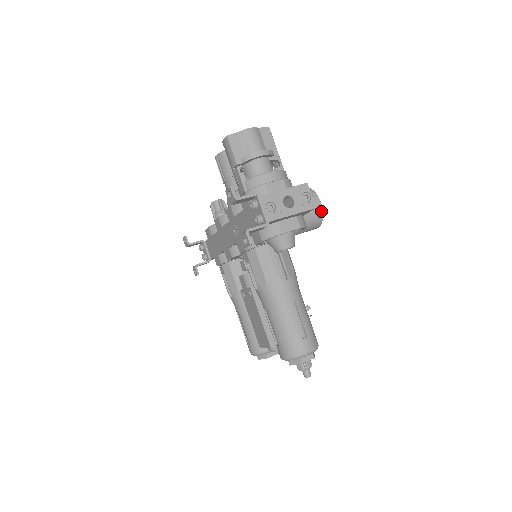
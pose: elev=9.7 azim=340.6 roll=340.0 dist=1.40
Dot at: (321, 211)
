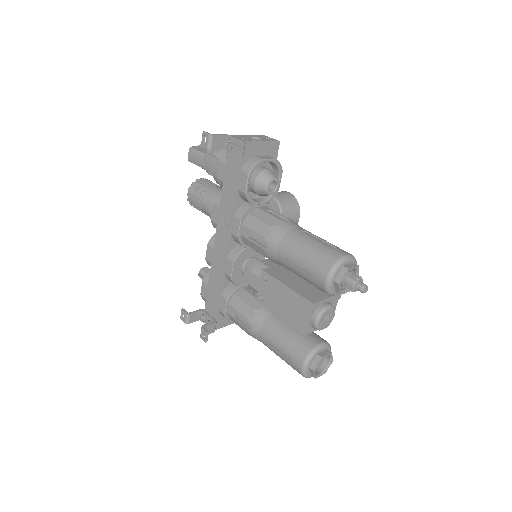
Dot at: (293, 197)
